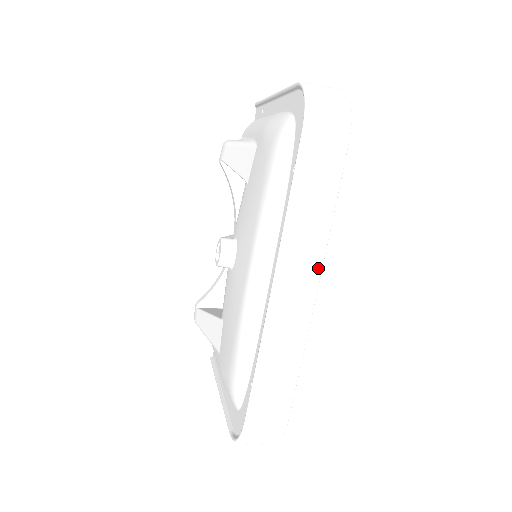
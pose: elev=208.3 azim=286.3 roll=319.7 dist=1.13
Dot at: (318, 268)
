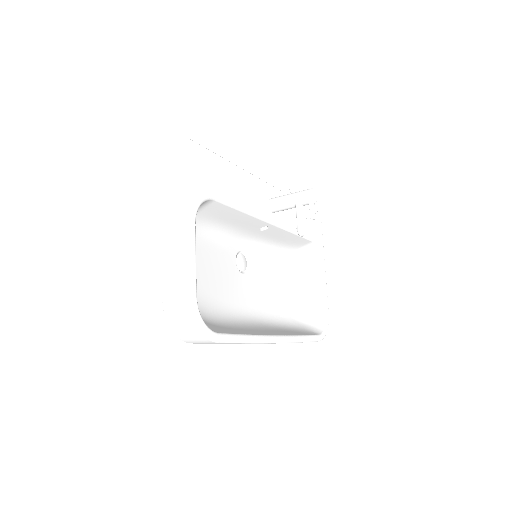
Dot at: (268, 343)
